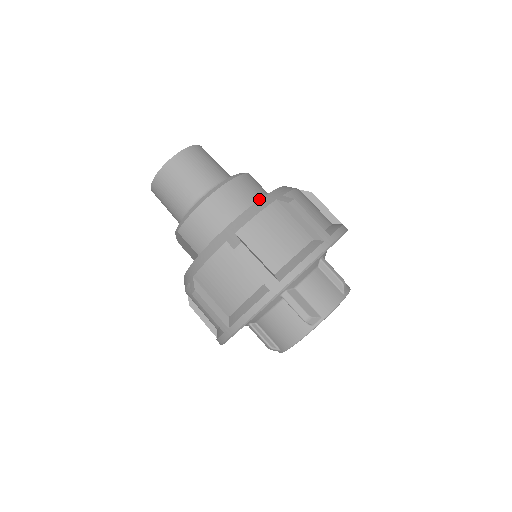
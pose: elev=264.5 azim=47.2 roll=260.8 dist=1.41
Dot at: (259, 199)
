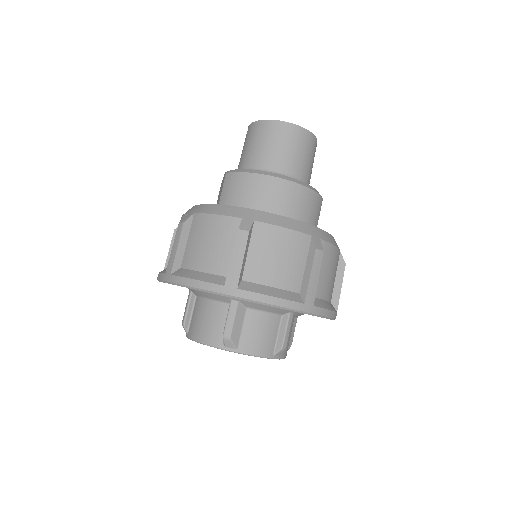
Dot at: occluded
